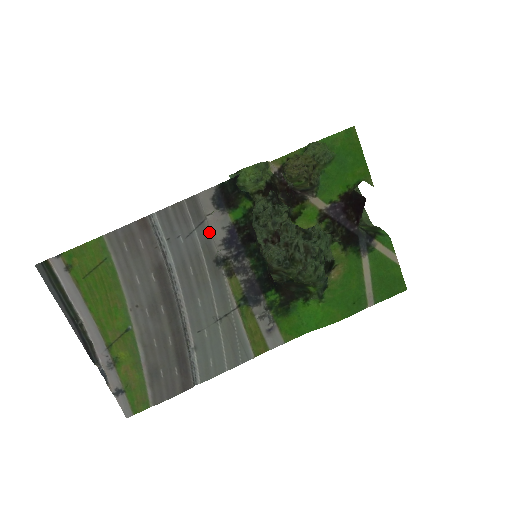
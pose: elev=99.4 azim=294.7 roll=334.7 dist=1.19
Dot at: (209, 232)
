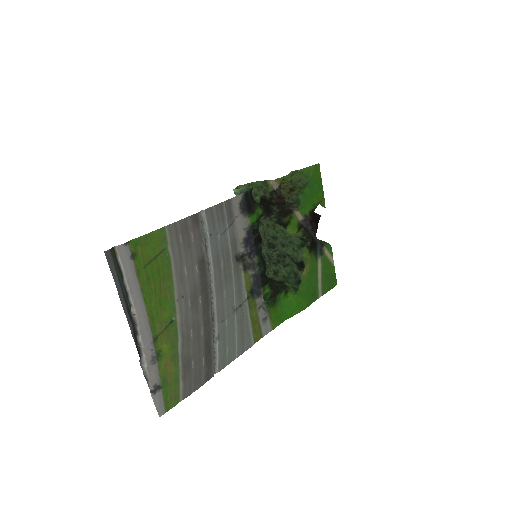
Dot at: (236, 232)
